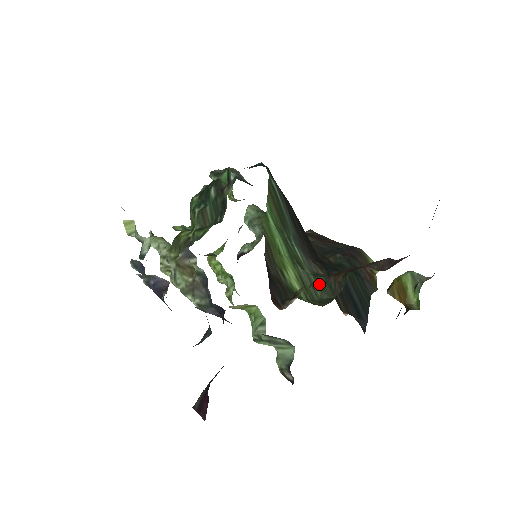
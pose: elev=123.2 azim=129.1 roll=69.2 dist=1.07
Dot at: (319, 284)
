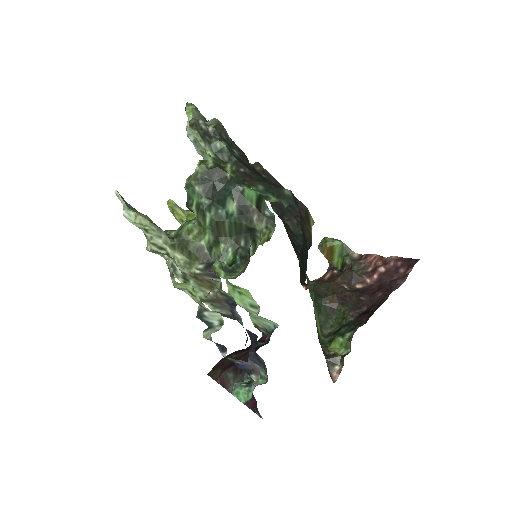
Dot at: (320, 309)
